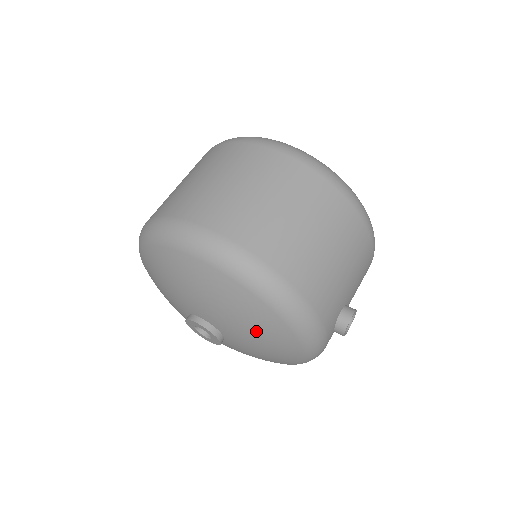
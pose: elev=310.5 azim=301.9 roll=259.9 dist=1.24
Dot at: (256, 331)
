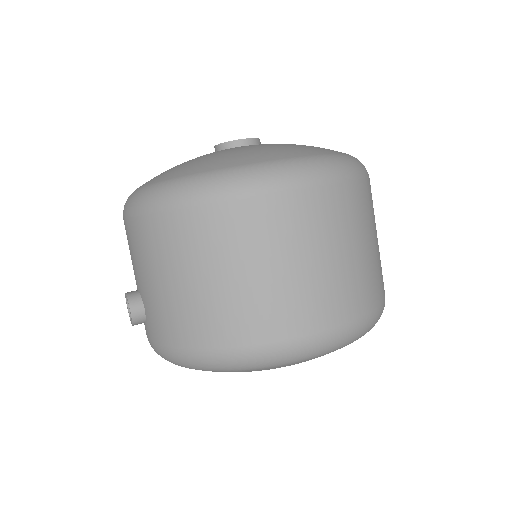
Dot at: occluded
